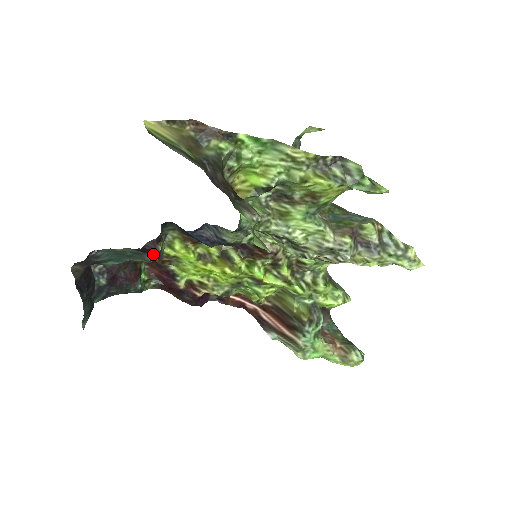
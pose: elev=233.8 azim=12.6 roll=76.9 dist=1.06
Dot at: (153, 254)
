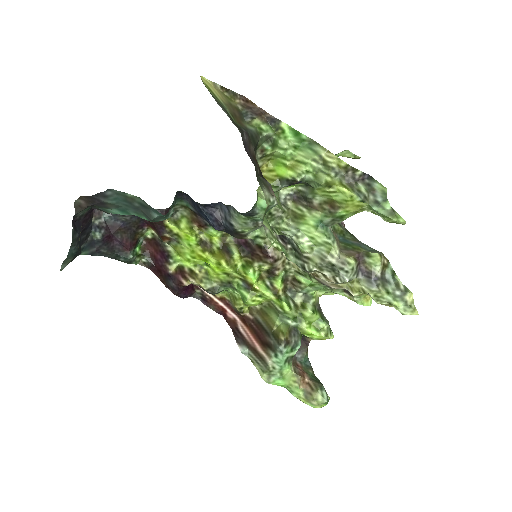
Dot at: (157, 226)
